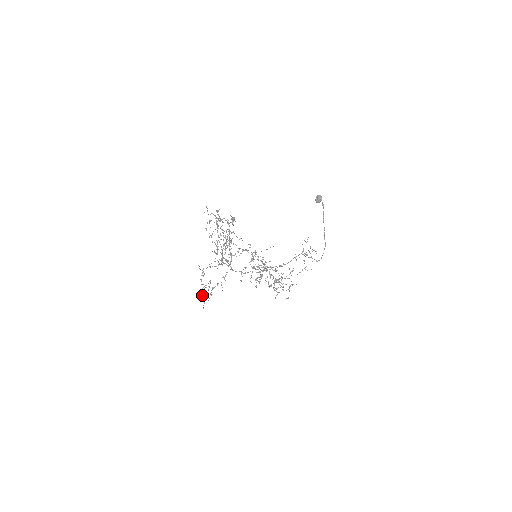
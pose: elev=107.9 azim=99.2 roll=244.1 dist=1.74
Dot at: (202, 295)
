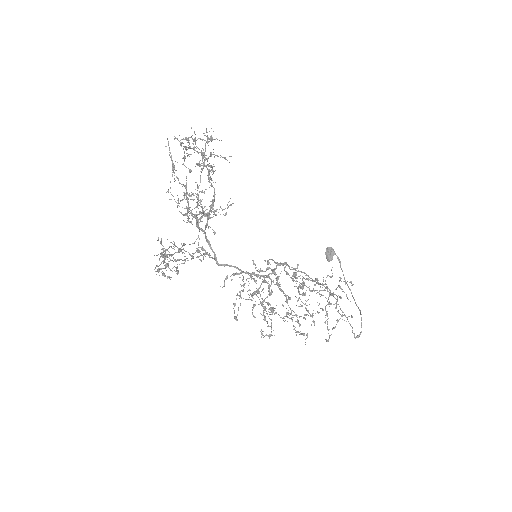
Dot at: occluded
